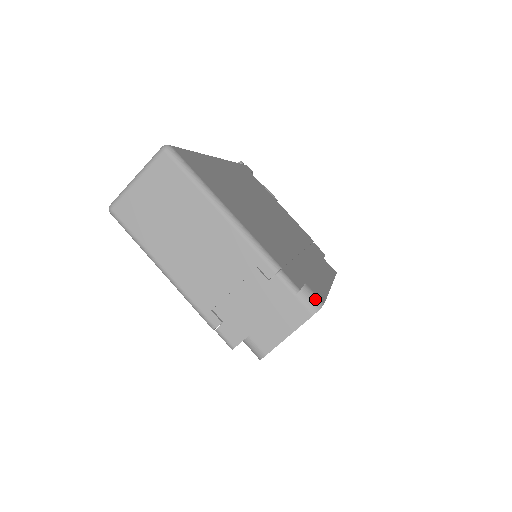
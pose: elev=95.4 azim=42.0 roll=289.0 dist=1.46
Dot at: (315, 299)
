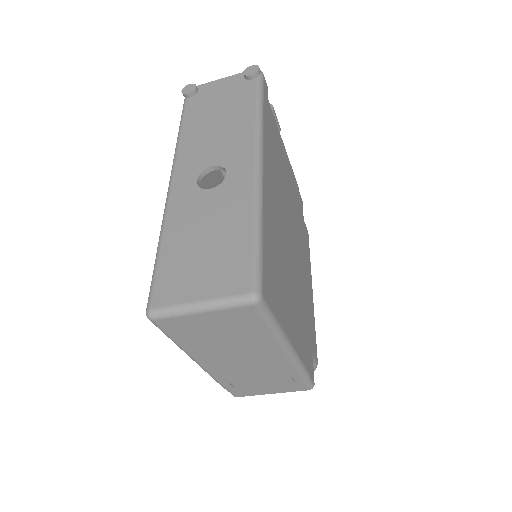
Dot at: (314, 365)
